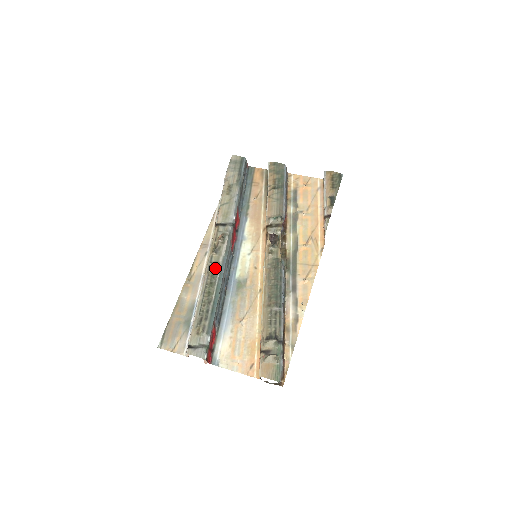
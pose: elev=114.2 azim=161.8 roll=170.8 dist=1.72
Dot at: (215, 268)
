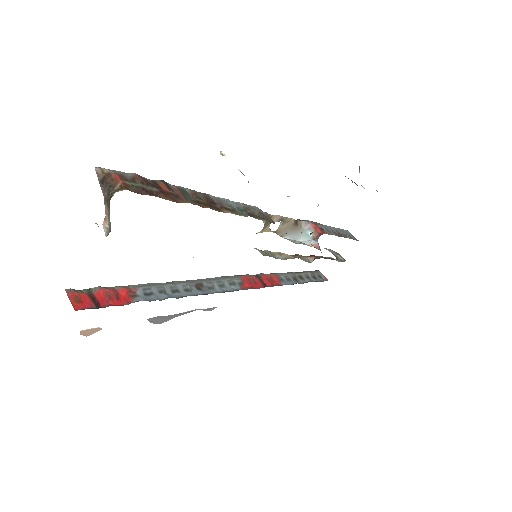
Dot at: occluded
